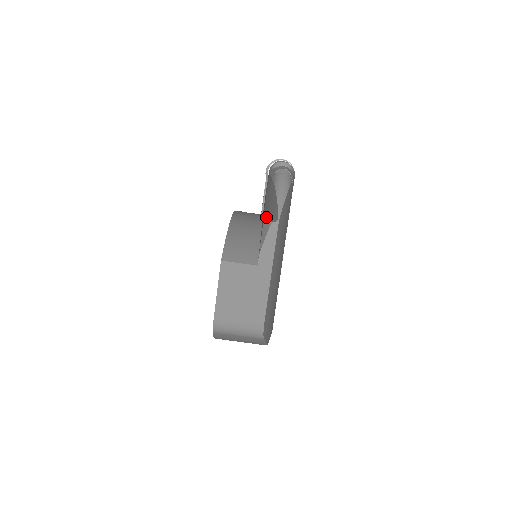
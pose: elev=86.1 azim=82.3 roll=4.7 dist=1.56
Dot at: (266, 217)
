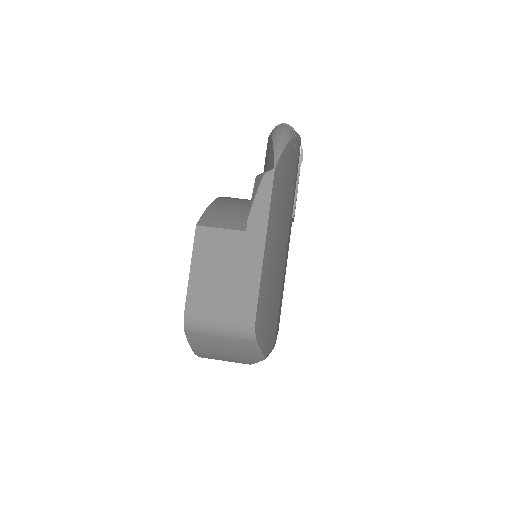
Dot at: occluded
